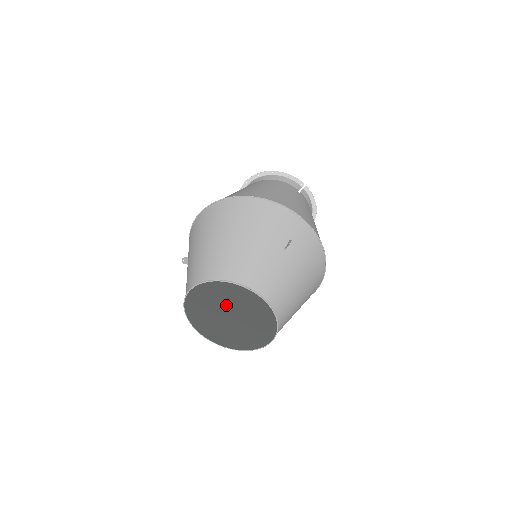
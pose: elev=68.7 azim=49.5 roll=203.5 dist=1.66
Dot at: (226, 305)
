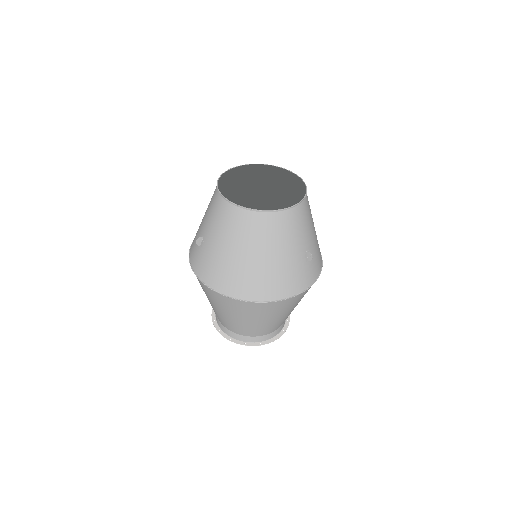
Dot at: (252, 179)
